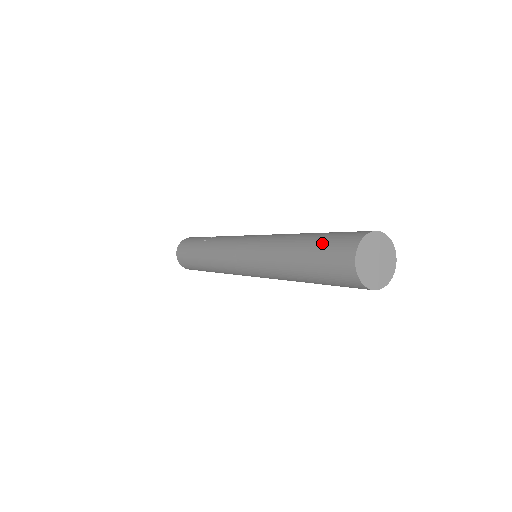
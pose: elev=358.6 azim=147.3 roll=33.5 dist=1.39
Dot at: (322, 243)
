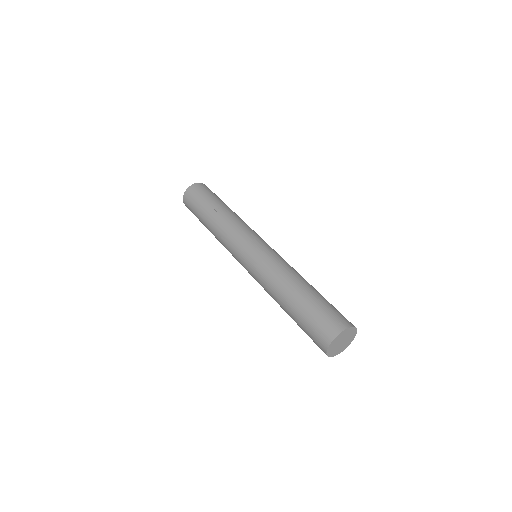
Dot at: (313, 311)
